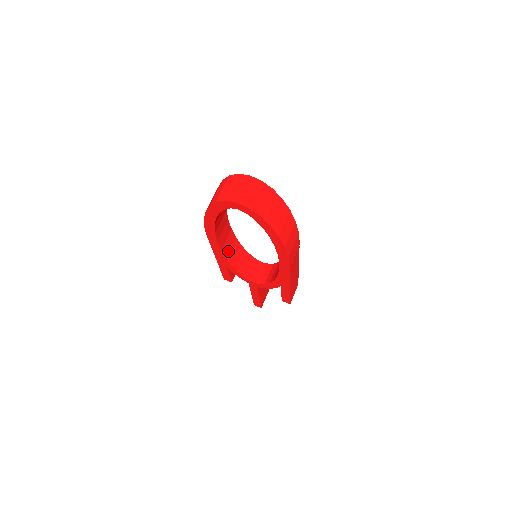
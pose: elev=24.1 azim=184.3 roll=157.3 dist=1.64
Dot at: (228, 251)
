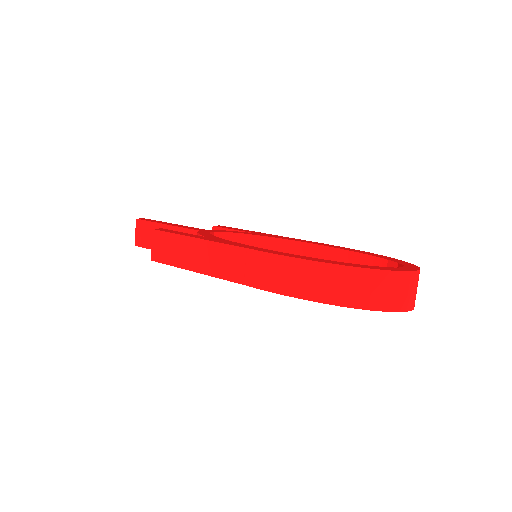
Dot at: occluded
